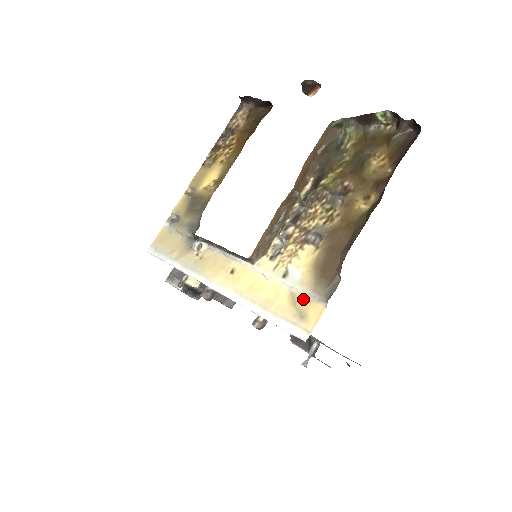
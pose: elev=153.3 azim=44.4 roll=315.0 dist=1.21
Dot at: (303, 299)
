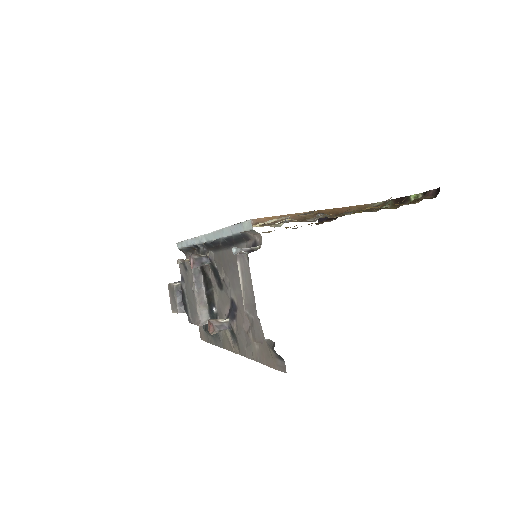
Dot at: occluded
